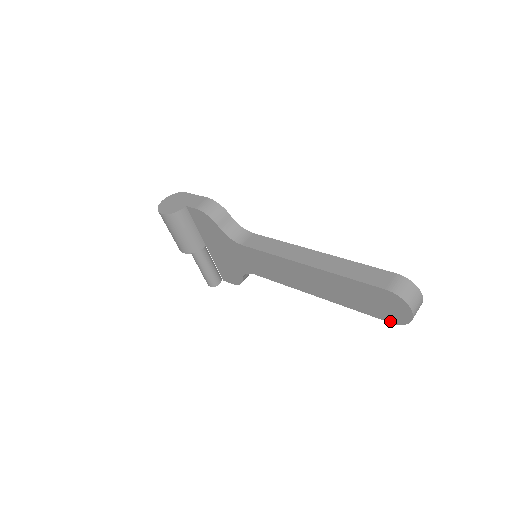
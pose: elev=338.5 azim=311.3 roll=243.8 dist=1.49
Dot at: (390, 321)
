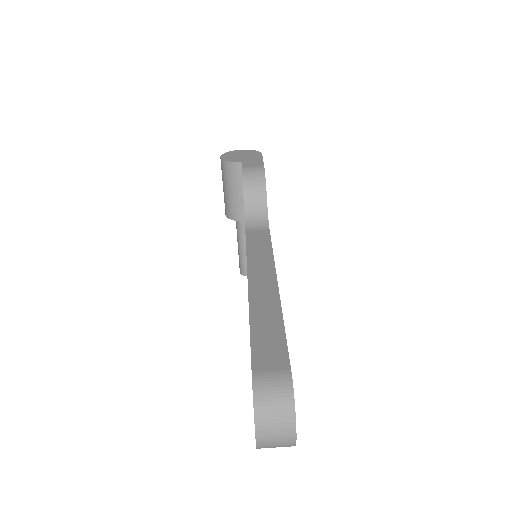
Dot at: occluded
